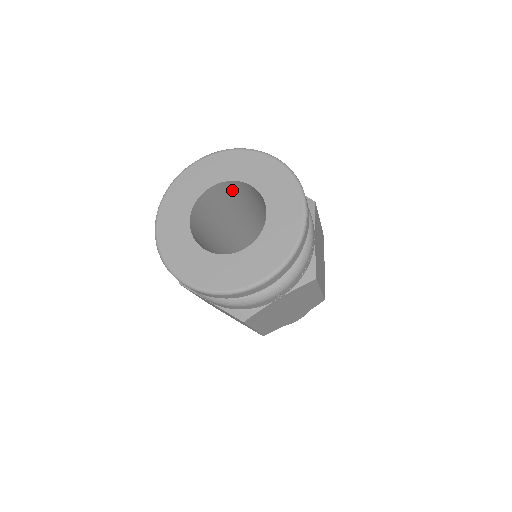
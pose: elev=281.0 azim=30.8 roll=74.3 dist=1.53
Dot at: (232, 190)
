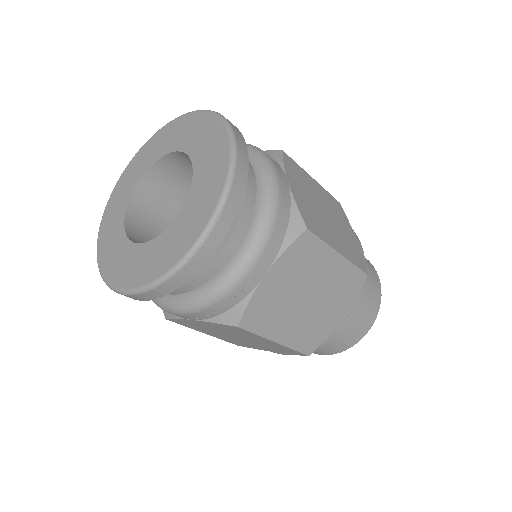
Dot at: occluded
